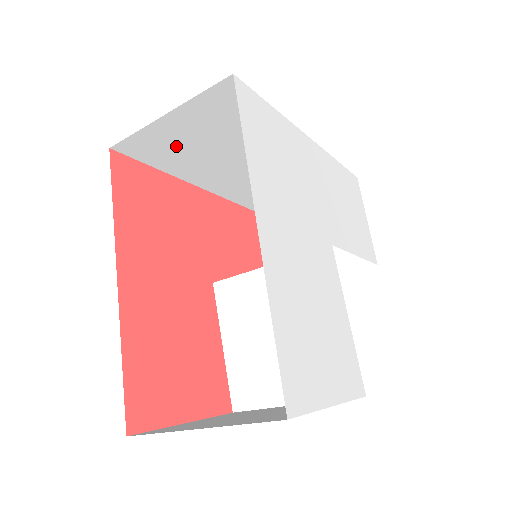
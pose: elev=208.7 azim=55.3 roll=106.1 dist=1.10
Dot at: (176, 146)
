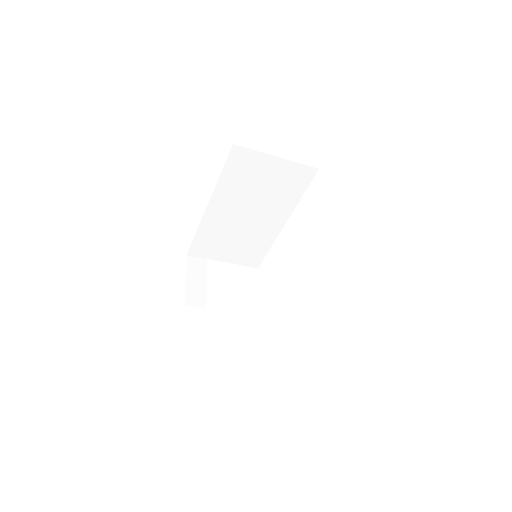
Dot at: (250, 173)
